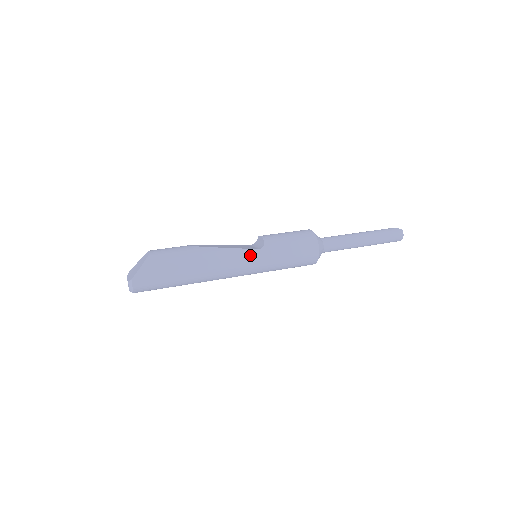
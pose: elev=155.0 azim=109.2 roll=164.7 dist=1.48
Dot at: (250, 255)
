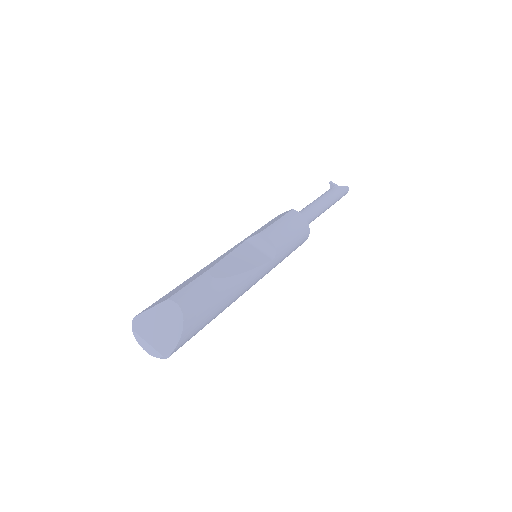
Dot at: (266, 270)
